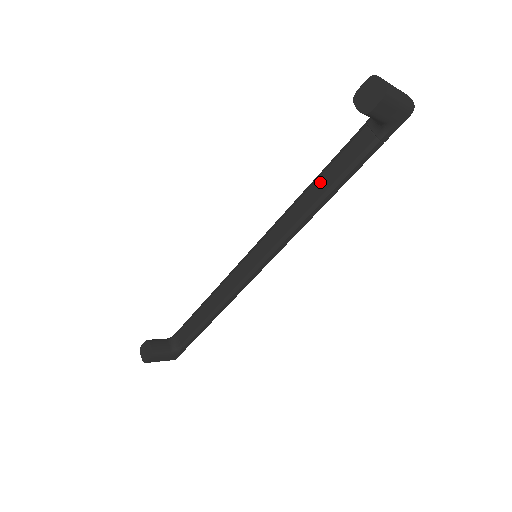
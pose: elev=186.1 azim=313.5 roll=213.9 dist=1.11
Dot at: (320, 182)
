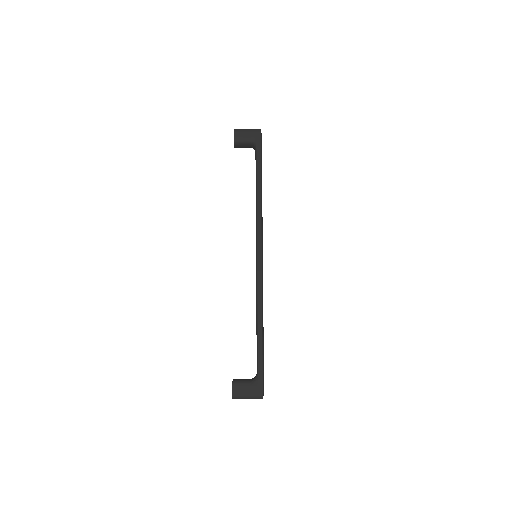
Dot at: occluded
